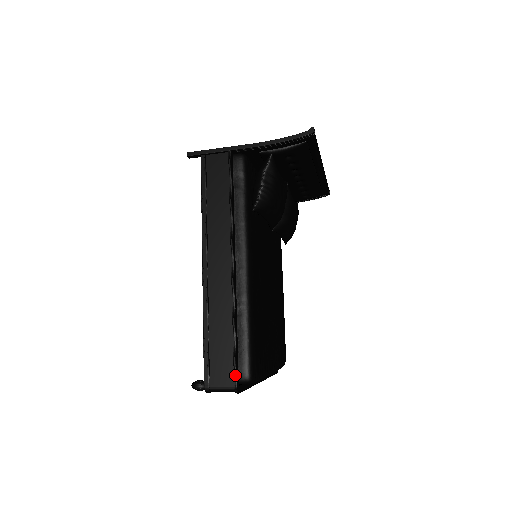
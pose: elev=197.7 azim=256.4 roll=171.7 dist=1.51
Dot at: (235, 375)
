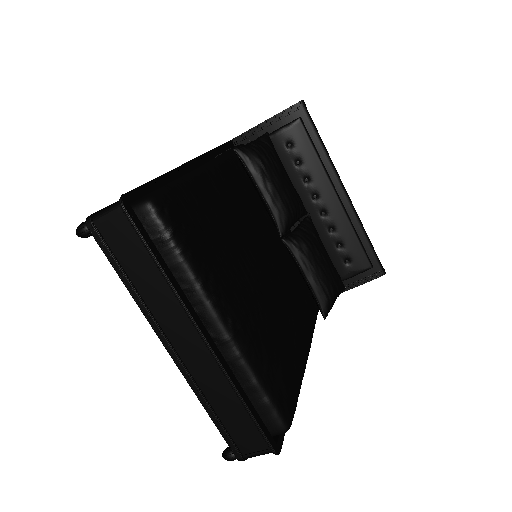
Dot at: occluded
